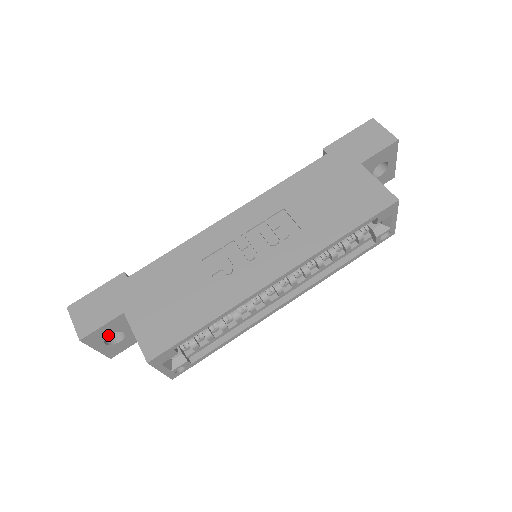
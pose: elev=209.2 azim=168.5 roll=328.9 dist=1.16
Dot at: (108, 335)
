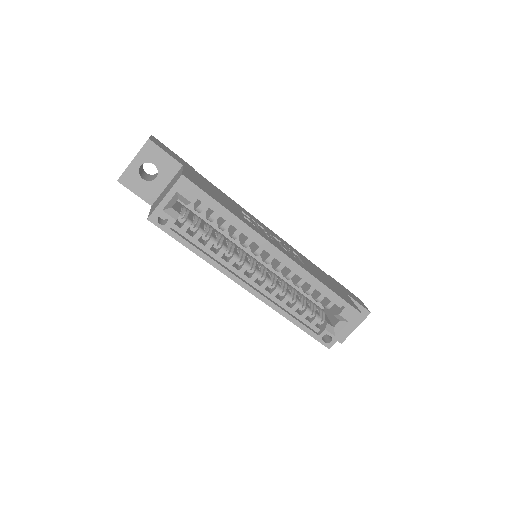
Dot at: (153, 163)
